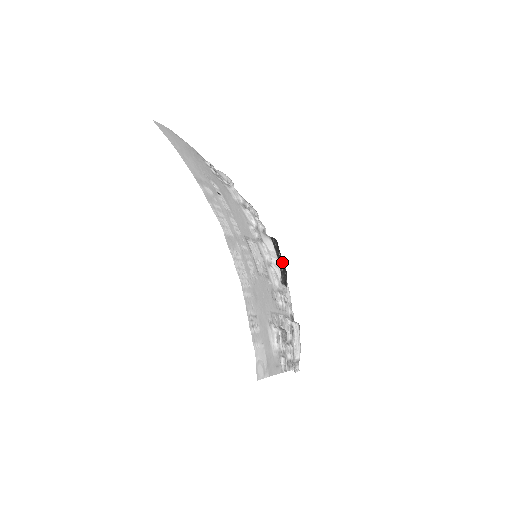
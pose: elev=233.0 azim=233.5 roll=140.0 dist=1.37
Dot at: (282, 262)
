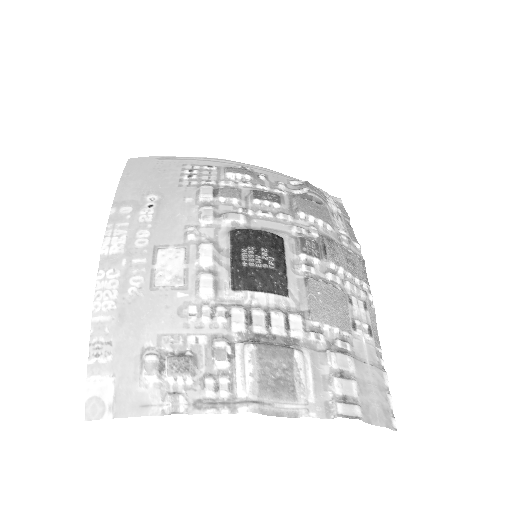
Dot at: (246, 259)
